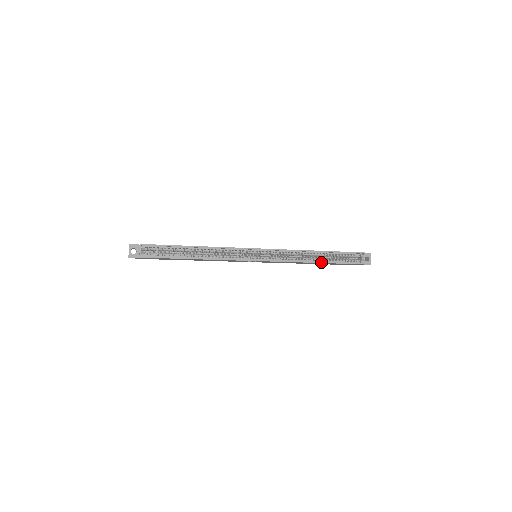
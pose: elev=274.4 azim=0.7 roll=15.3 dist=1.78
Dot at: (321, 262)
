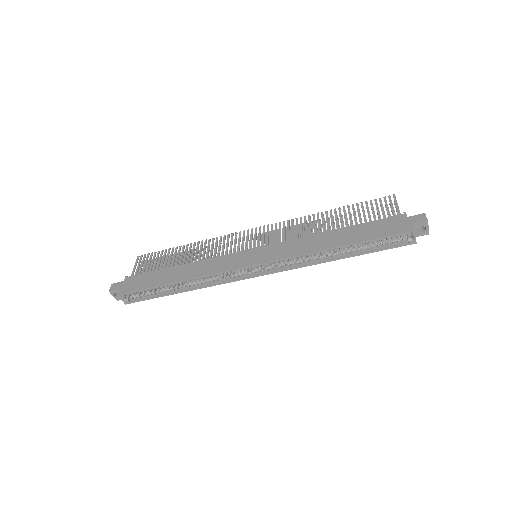
Dot at: (343, 258)
